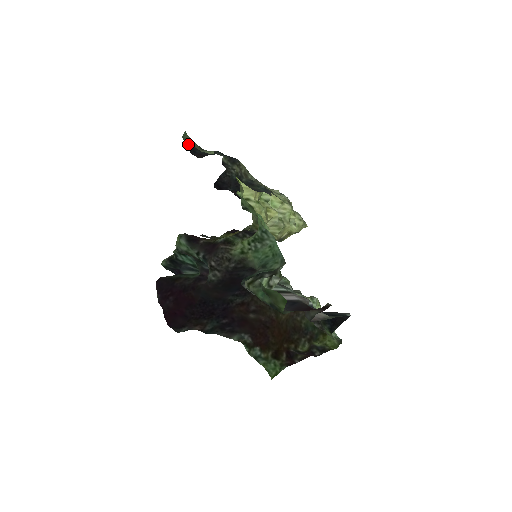
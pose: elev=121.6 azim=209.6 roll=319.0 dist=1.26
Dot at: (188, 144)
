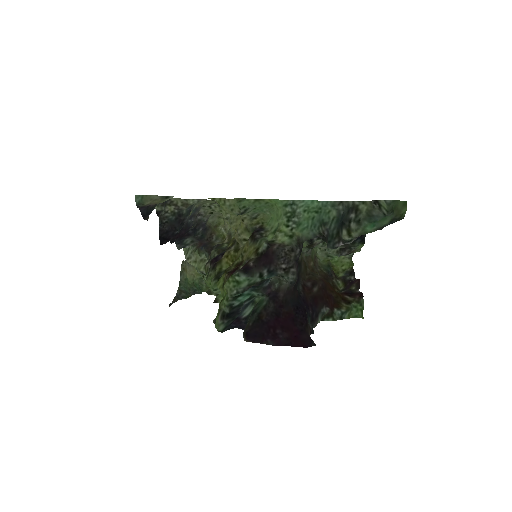
Dot at: (140, 210)
